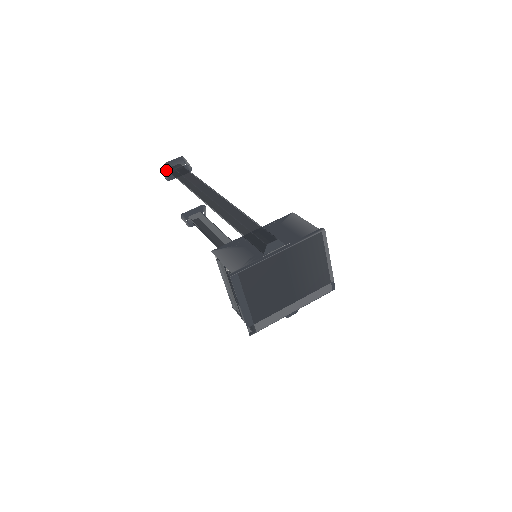
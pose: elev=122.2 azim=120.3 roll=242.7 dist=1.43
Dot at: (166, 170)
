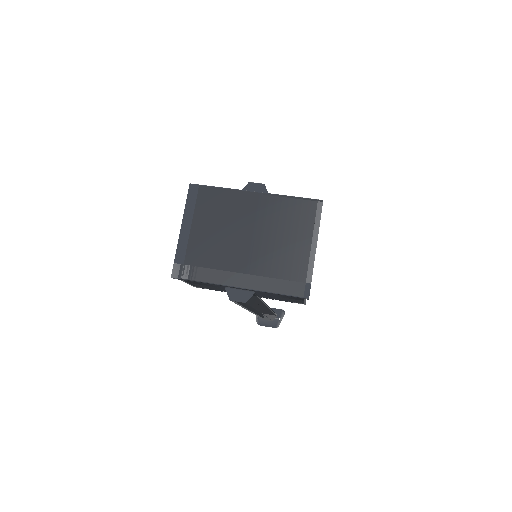
Dot at: occluded
